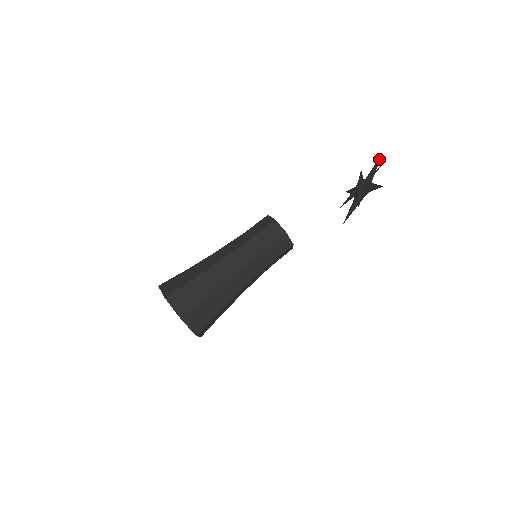
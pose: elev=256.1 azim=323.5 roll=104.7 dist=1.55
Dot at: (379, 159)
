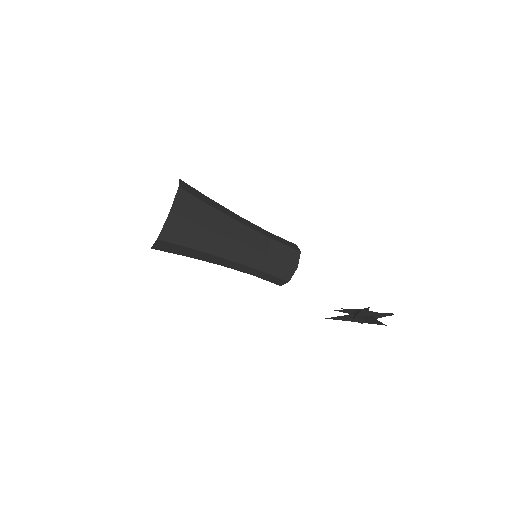
Dot at: (392, 313)
